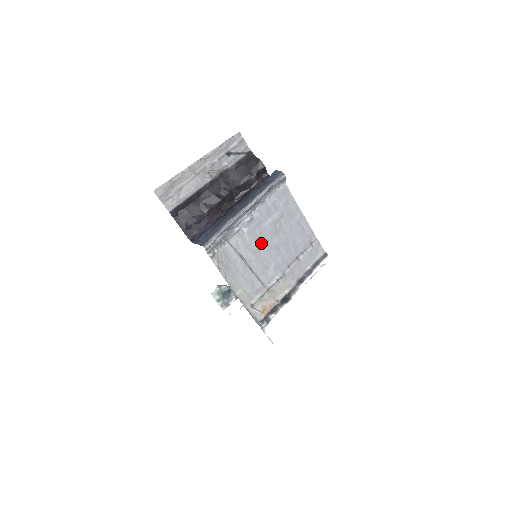
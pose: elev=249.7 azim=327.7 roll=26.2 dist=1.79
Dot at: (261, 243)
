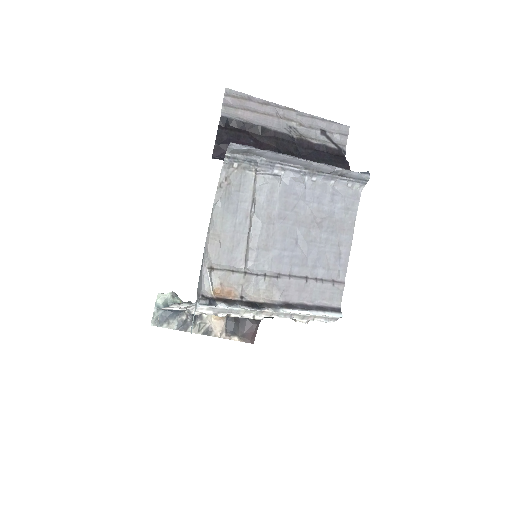
Dot at: (286, 216)
